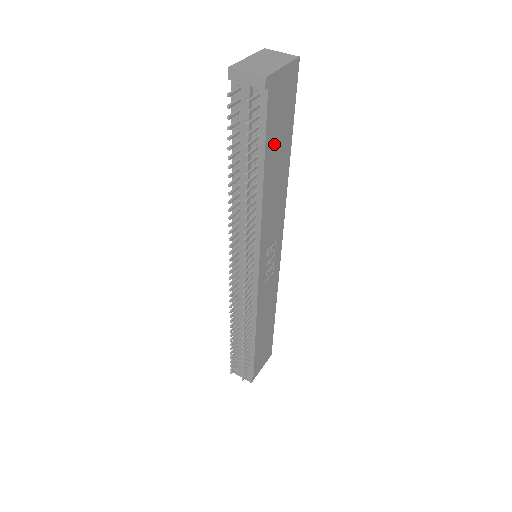
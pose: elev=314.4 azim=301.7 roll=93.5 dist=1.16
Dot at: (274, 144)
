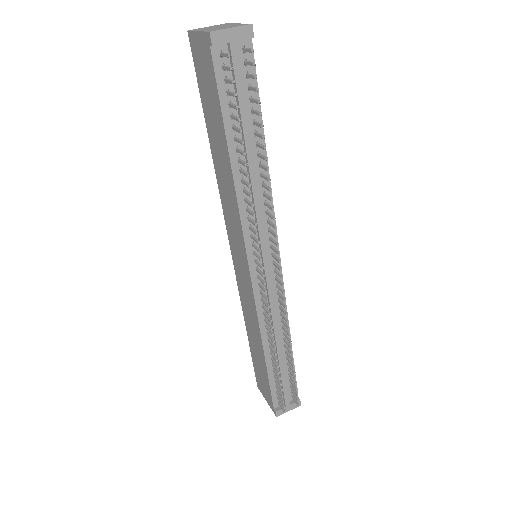
Dot at: occluded
